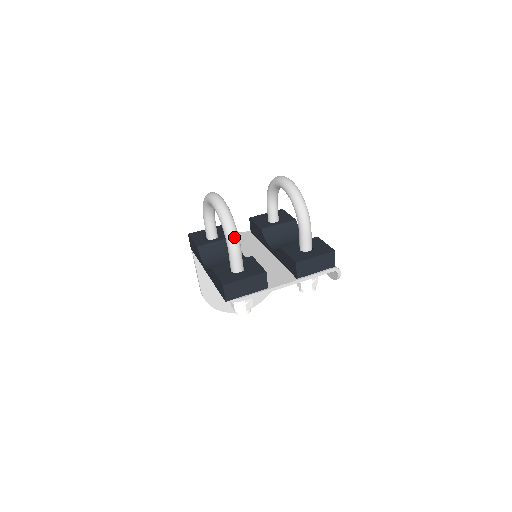
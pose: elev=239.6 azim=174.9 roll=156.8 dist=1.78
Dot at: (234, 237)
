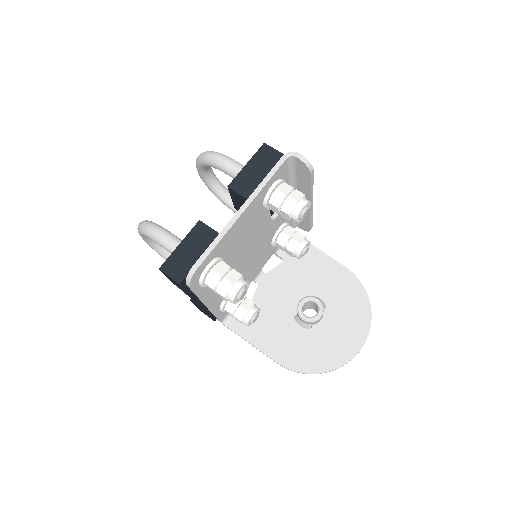
Dot at: (151, 228)
